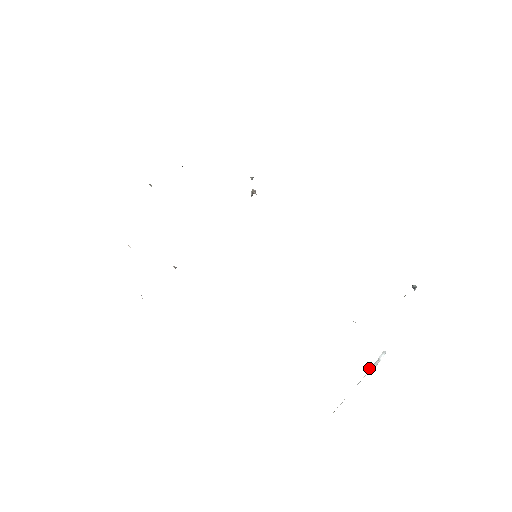
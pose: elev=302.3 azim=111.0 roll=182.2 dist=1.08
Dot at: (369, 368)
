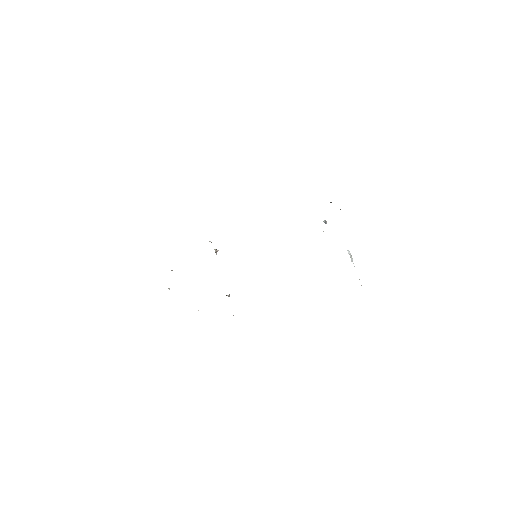
Dot at: (351, 260)
